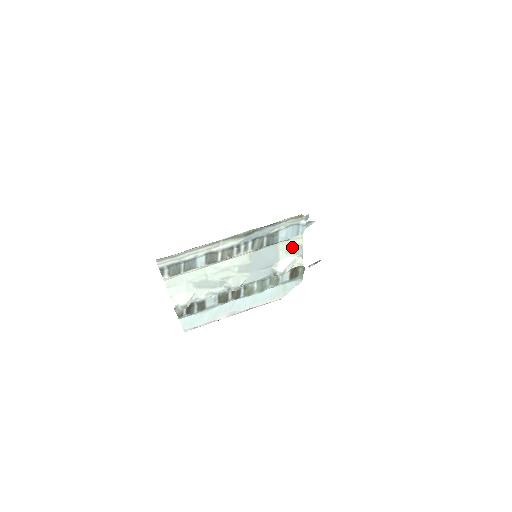
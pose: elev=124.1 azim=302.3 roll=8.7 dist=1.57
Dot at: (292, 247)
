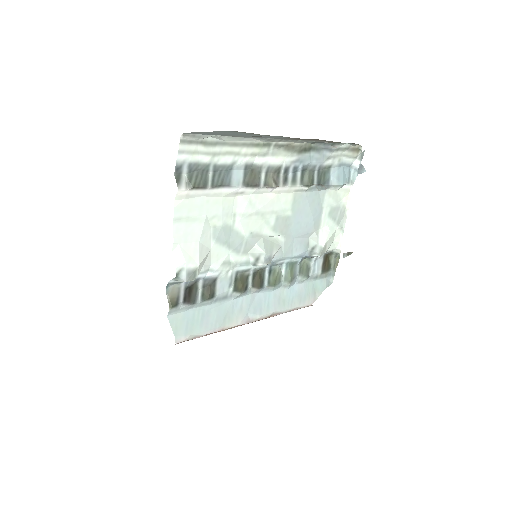
Dot at: (336, 207)
